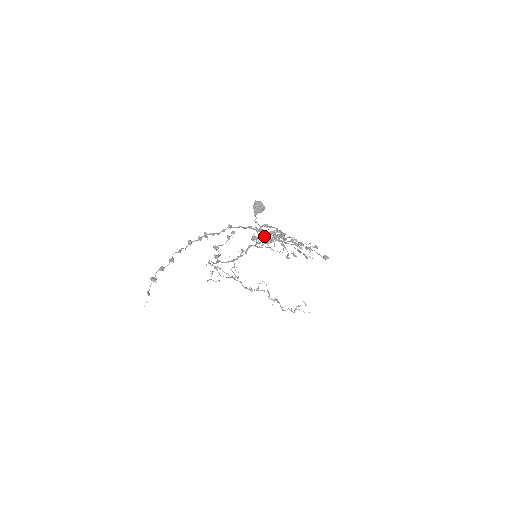
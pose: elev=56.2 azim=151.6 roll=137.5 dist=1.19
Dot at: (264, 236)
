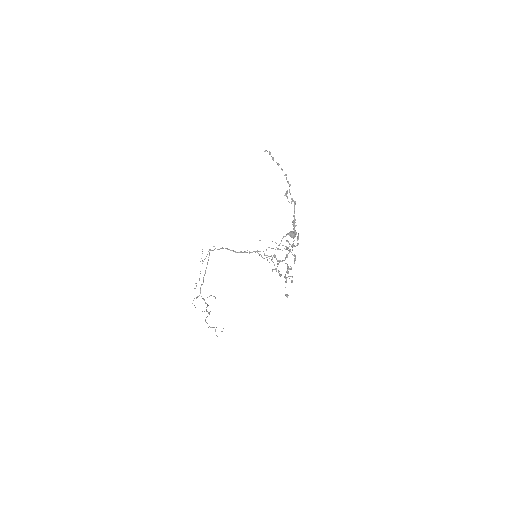
Dot at: occluded
